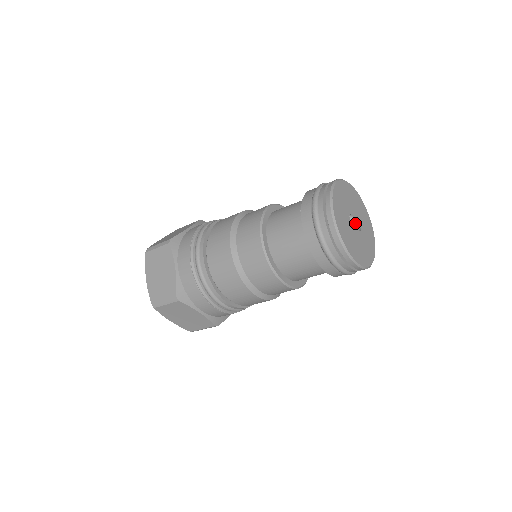
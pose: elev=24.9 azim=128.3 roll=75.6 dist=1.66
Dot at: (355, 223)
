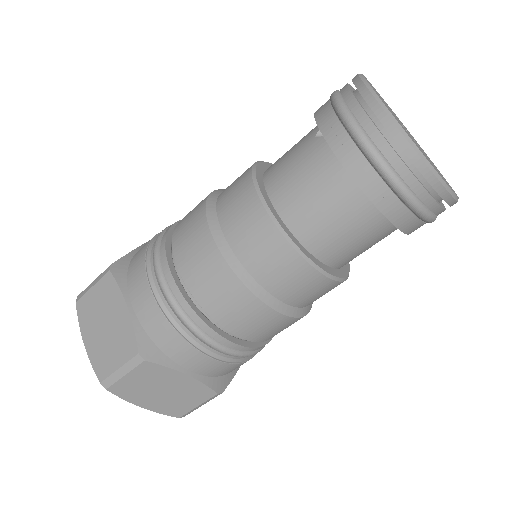
Dot at: occluded
